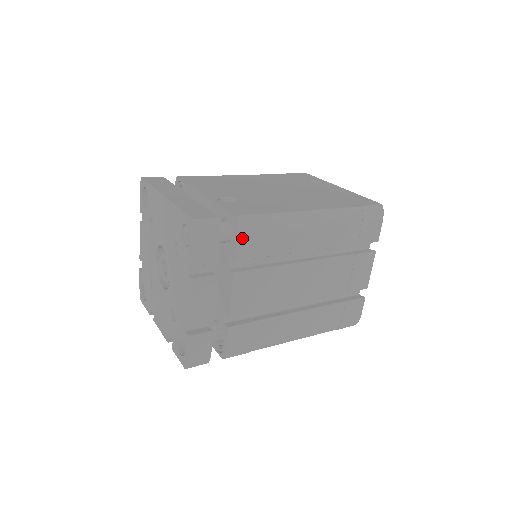
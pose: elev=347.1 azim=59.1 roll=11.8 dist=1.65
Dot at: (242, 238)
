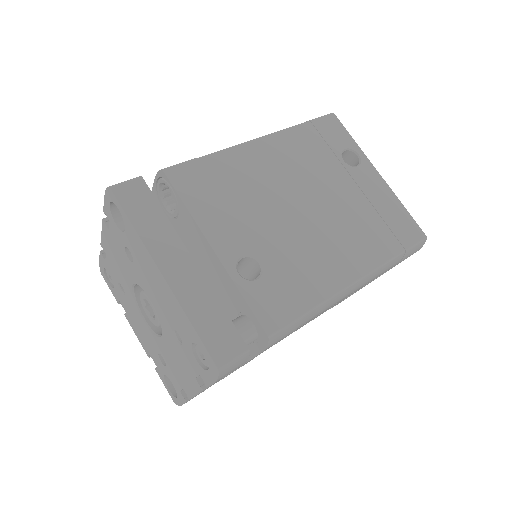
Dot at: occluded
